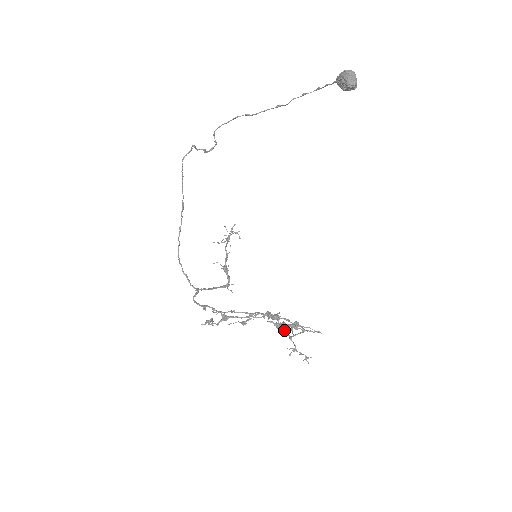
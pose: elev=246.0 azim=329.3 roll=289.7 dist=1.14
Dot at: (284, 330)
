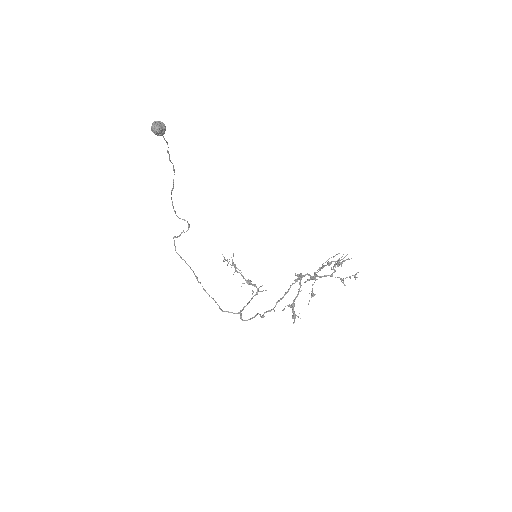
Dot at: (319, 277)
